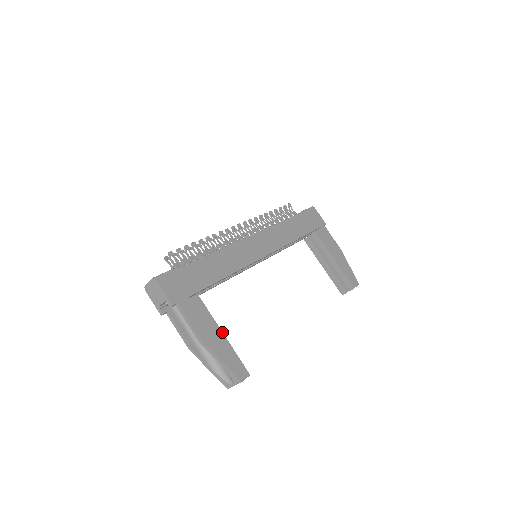
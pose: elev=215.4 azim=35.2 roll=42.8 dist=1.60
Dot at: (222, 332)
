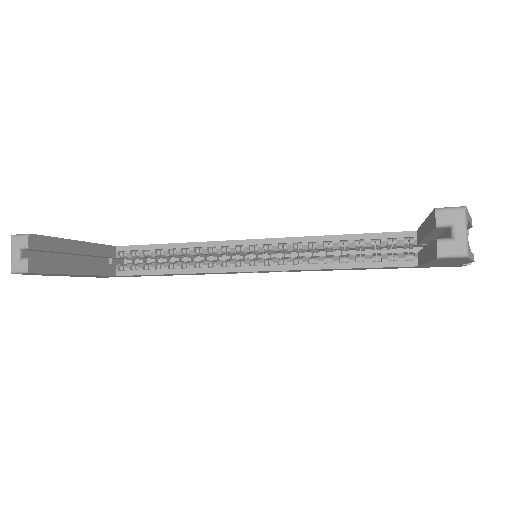
Dot at: (80, 241)
